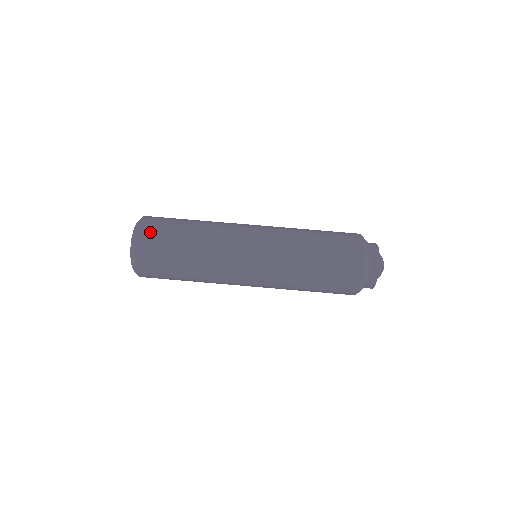
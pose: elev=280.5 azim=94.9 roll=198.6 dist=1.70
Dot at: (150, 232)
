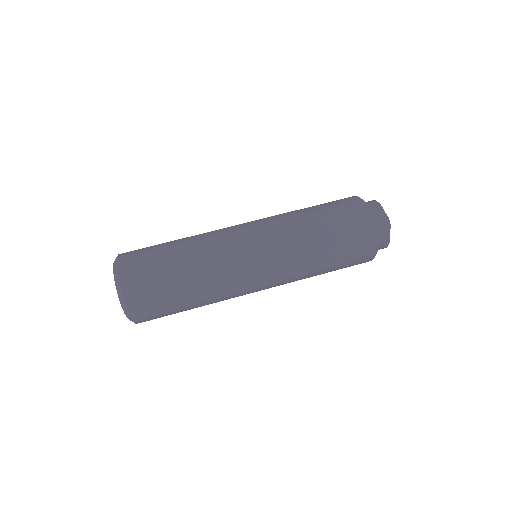
Dot at: (133, 258)
